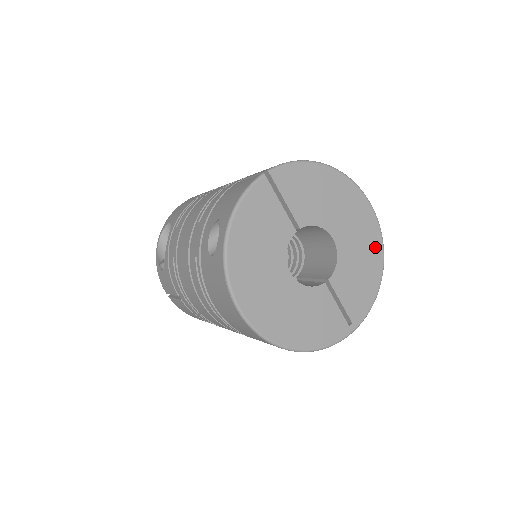
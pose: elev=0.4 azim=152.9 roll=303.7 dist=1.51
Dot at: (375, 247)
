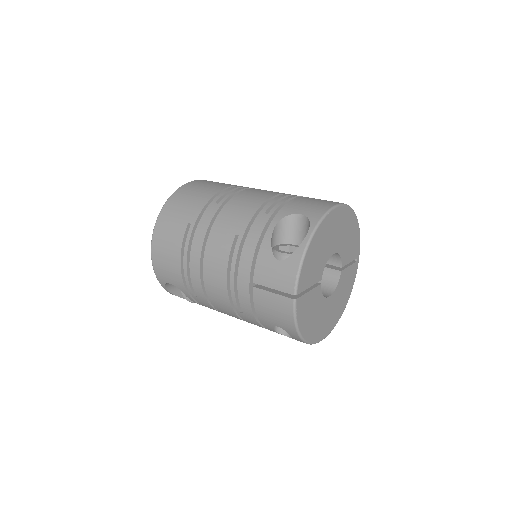
Dot at: (349, 217)
